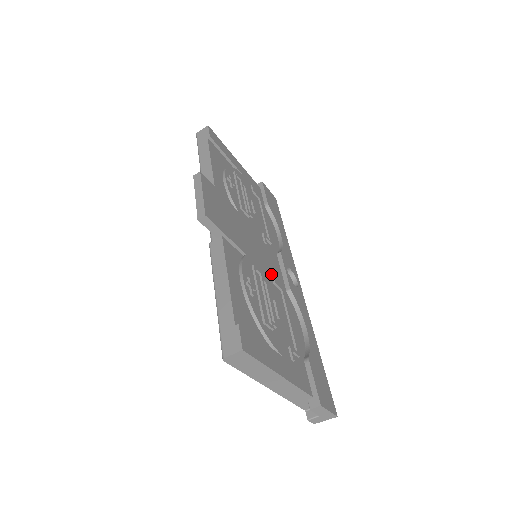
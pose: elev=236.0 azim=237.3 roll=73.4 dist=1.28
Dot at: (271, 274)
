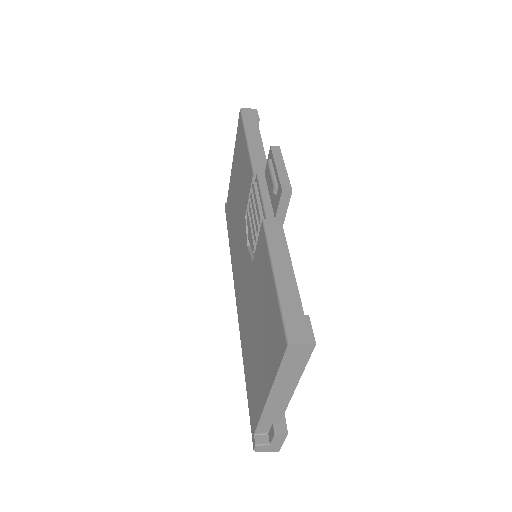
Dot at: occluded
